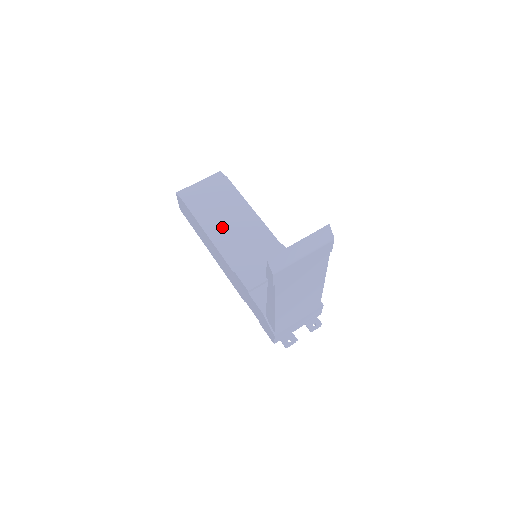
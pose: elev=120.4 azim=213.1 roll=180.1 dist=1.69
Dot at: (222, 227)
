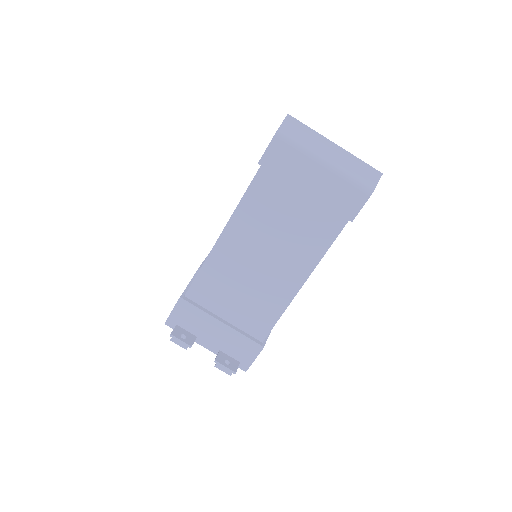
Dot at: occluded
